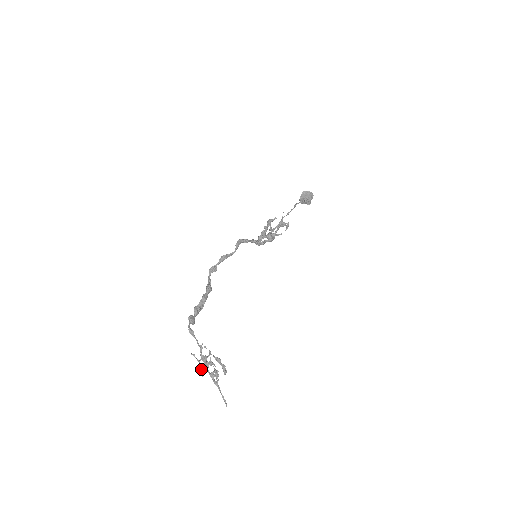
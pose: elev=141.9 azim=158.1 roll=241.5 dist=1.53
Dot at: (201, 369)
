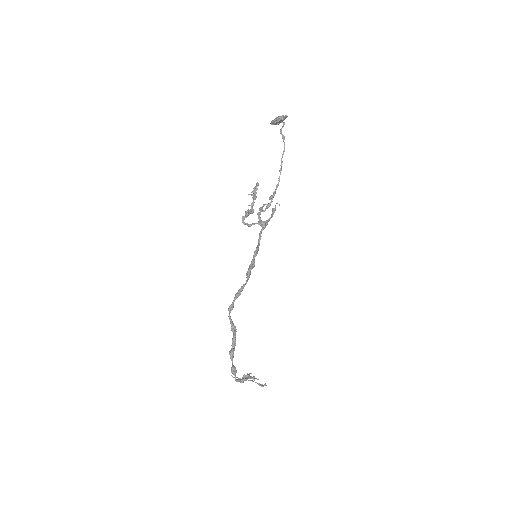
Dot at: (242, 381)
